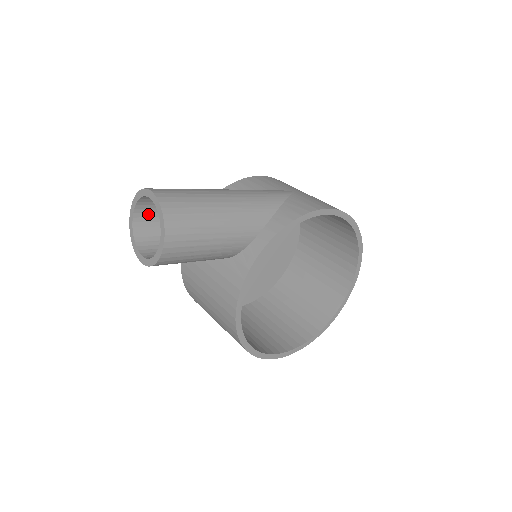
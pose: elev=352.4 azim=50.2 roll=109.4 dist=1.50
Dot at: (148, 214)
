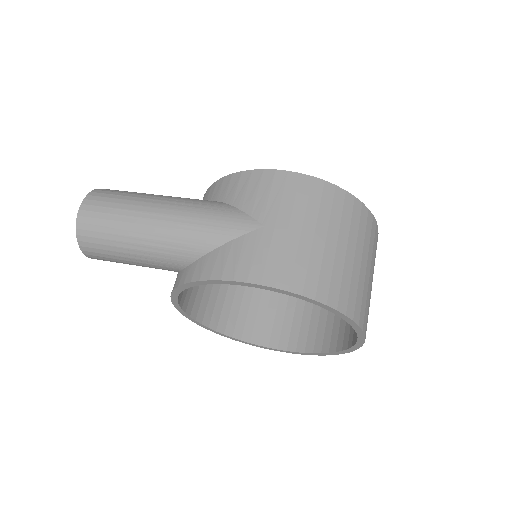
Dot at: occluded
